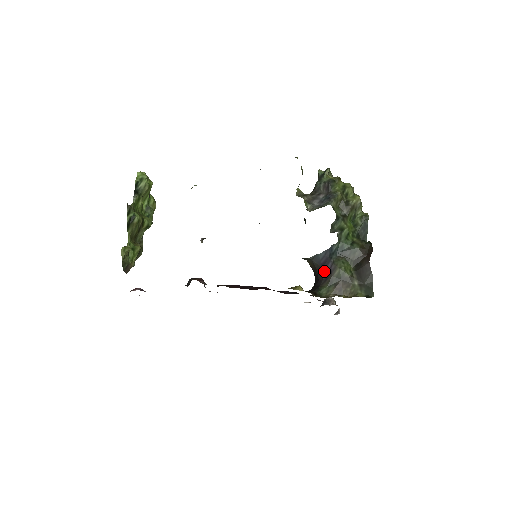
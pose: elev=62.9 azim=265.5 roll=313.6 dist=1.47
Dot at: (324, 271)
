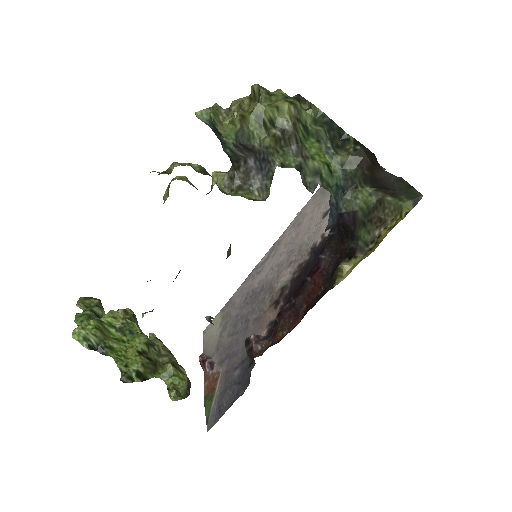
Dot at: (344, 222)
